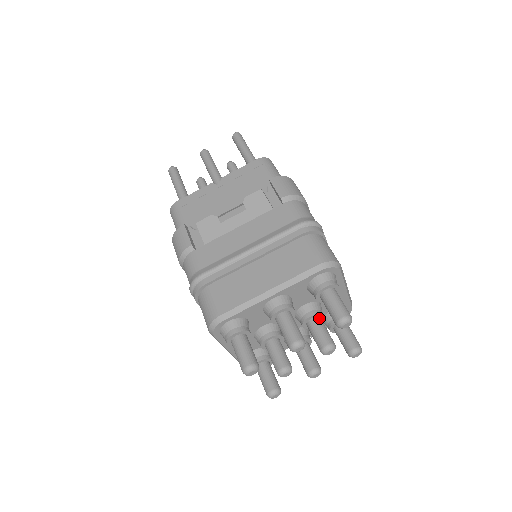
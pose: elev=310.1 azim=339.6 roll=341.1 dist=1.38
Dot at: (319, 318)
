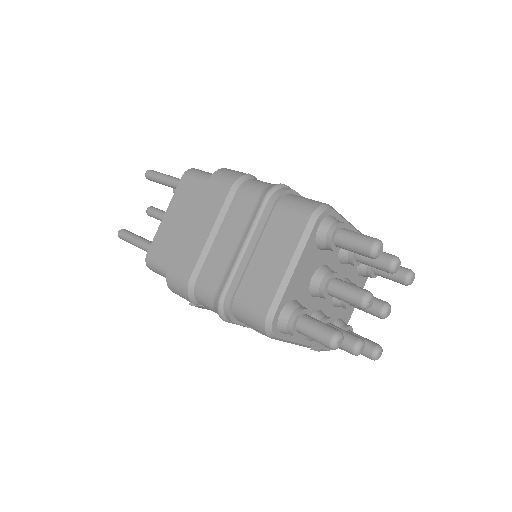
Dot at: occluded
